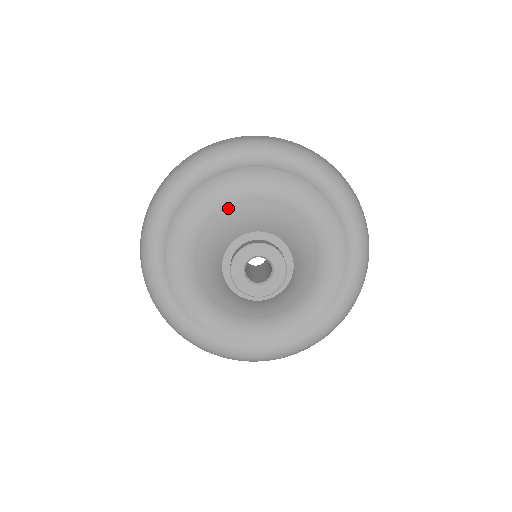
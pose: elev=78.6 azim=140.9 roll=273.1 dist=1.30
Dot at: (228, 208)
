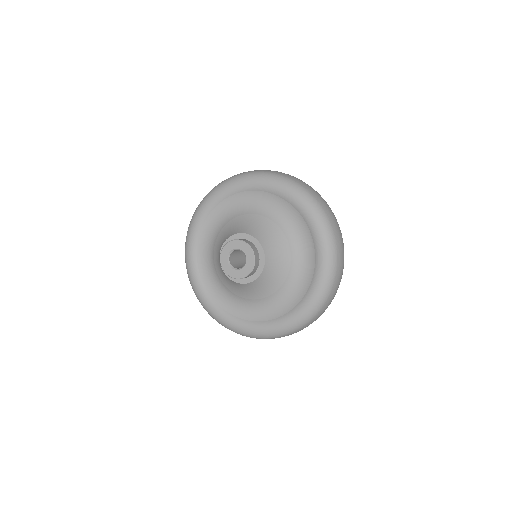
Dot at: (227, 223)
